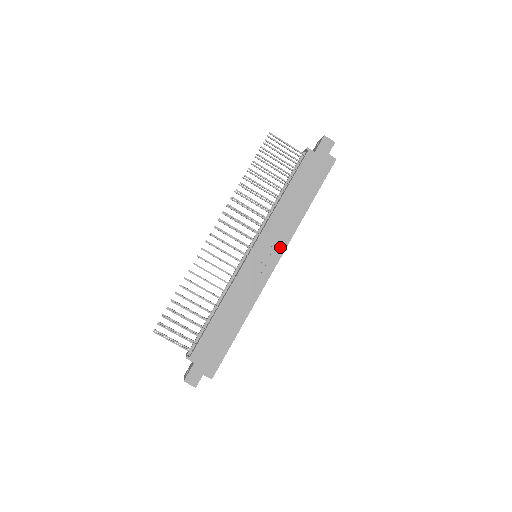
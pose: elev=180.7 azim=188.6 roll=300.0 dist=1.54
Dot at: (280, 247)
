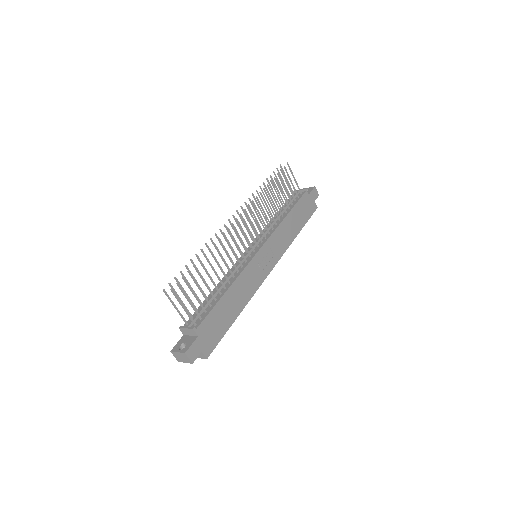
Dot at: (277, 256)
